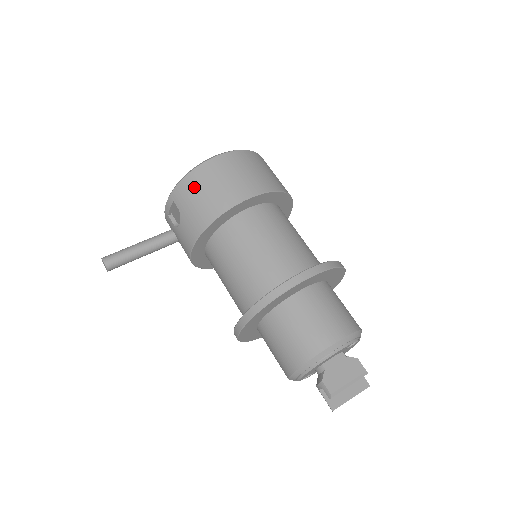
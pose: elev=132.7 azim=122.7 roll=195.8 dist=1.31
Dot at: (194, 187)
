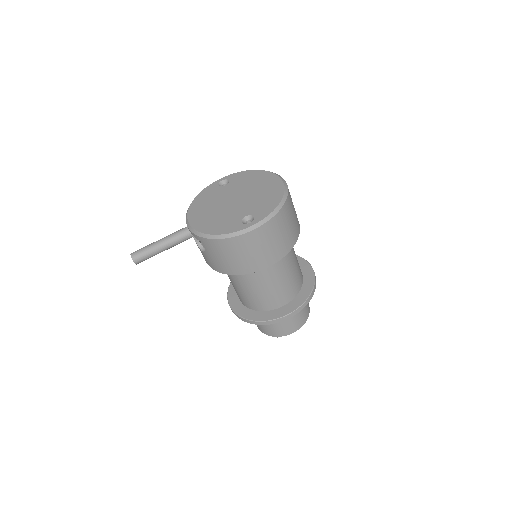
Dot at: (223, 250)
